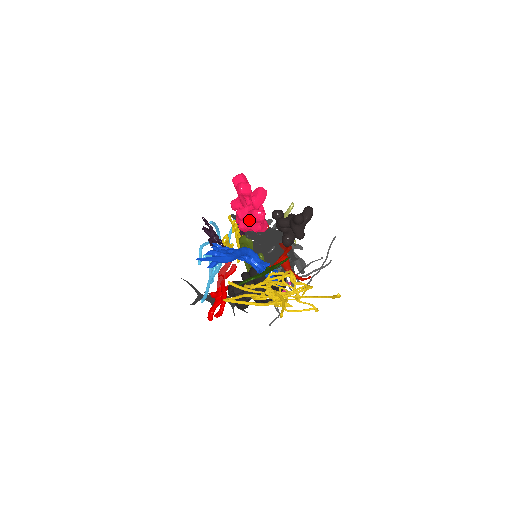
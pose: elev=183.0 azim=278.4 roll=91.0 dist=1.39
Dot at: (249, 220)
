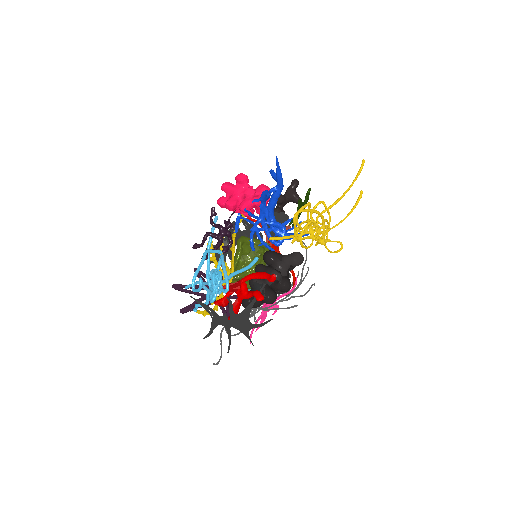
Dot at: (261, 191)
